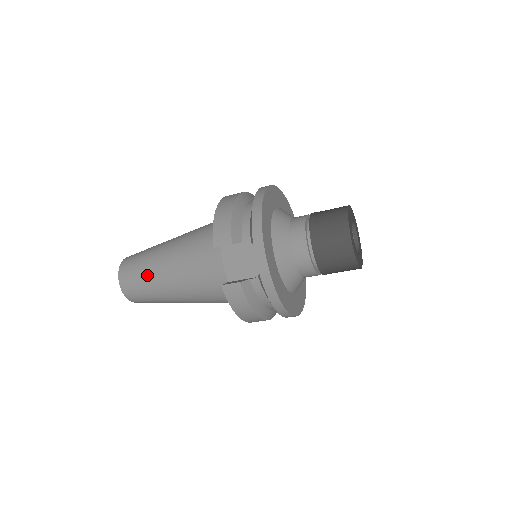
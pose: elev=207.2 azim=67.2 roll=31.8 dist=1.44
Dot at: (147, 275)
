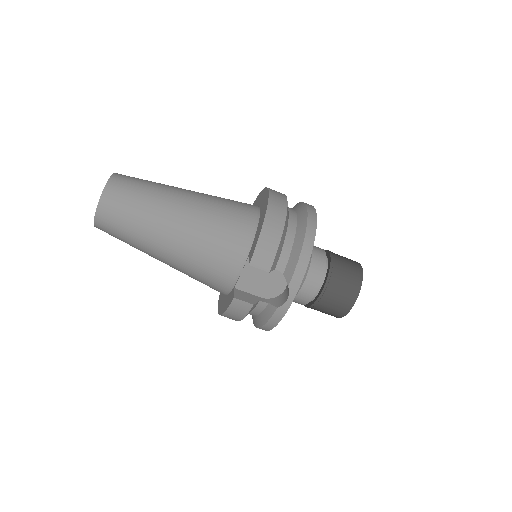
Dot at: (142, 225)
